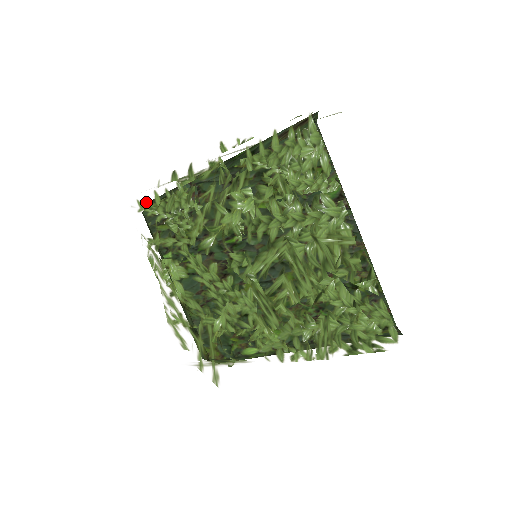
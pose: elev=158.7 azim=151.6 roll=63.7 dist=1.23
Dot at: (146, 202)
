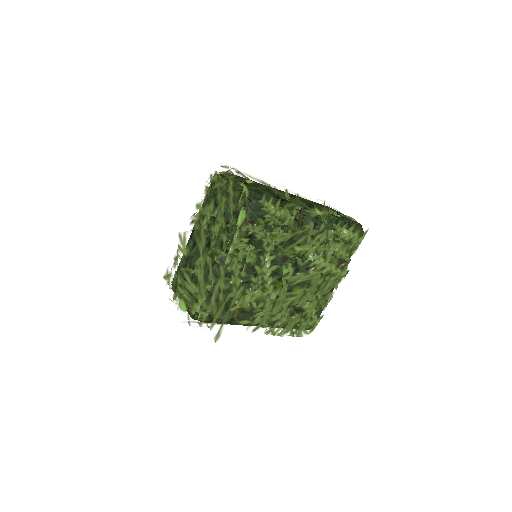
Dot at: (269, 200)
